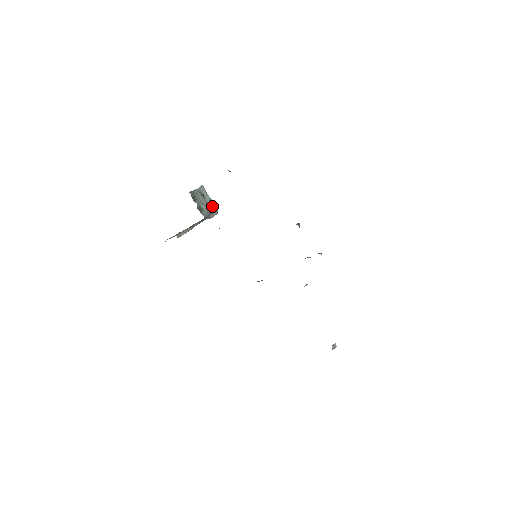
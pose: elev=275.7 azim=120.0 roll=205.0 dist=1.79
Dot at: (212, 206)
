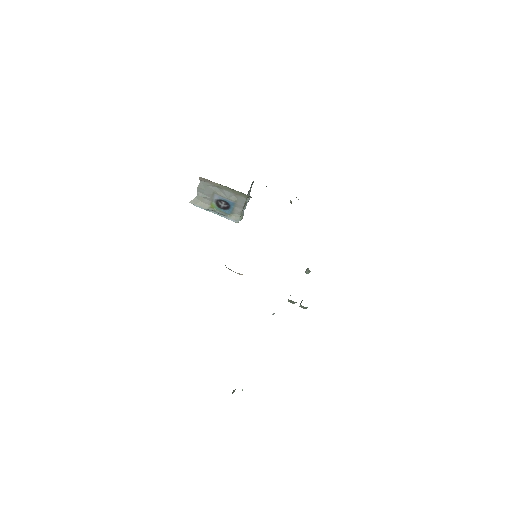
Dot at: (243, 212)
